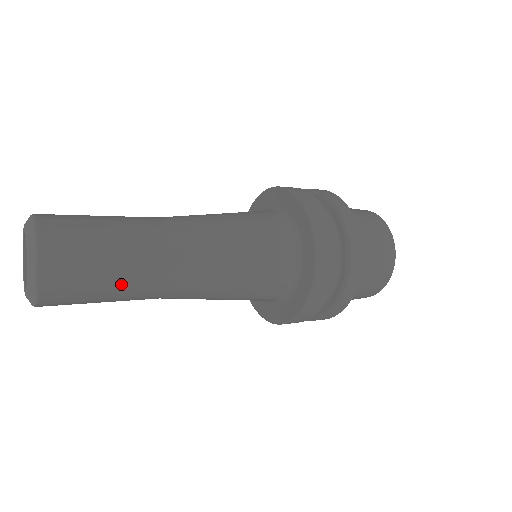
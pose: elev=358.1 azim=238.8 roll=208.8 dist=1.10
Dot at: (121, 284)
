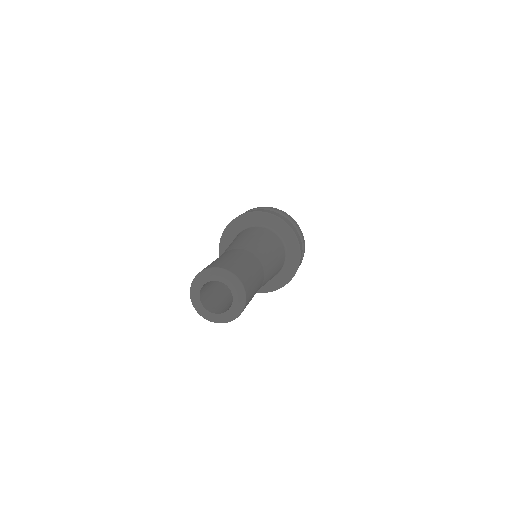
Dot at: occluded
